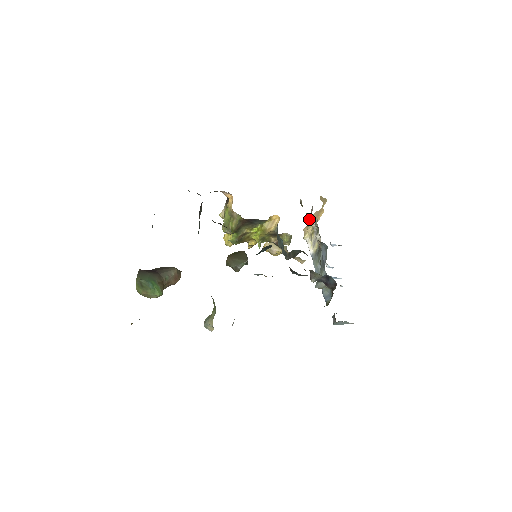
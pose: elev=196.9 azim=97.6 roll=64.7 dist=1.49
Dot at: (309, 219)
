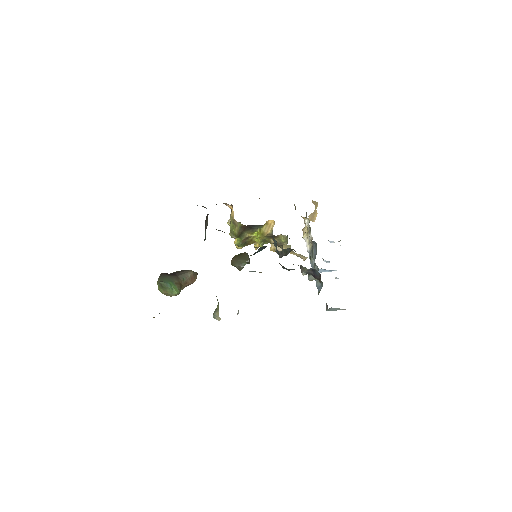
Dot at: (304, 221)
